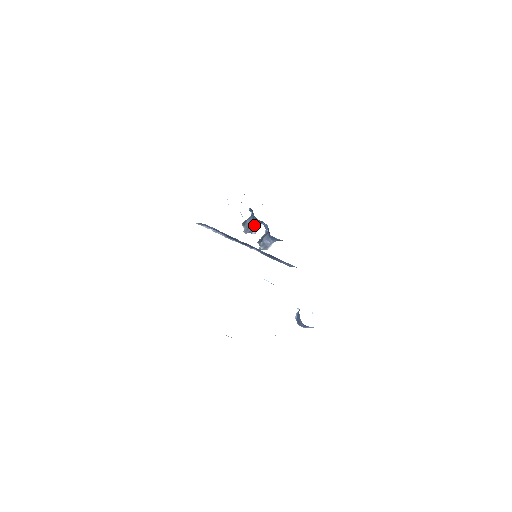
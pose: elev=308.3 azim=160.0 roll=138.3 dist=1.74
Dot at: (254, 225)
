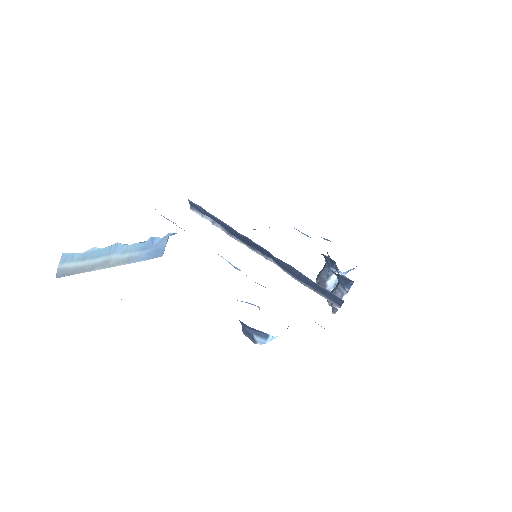
Dot at: (328, 273)
